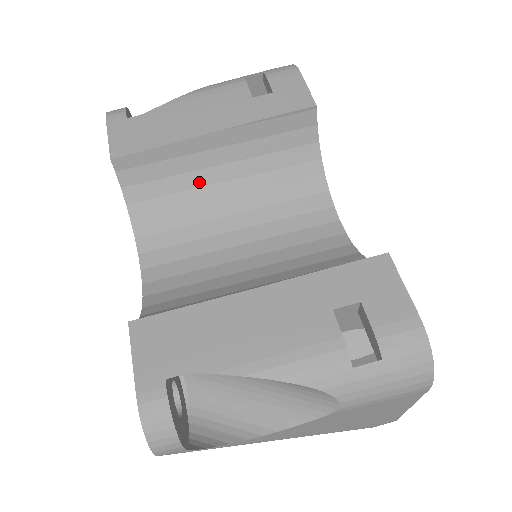
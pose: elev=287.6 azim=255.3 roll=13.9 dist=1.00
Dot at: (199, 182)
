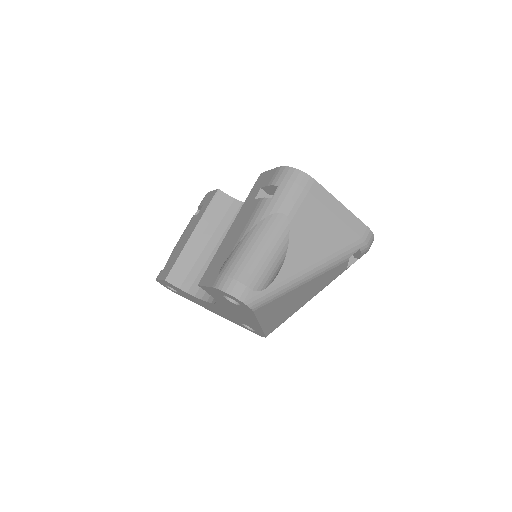
Dot at: (206, 257)
